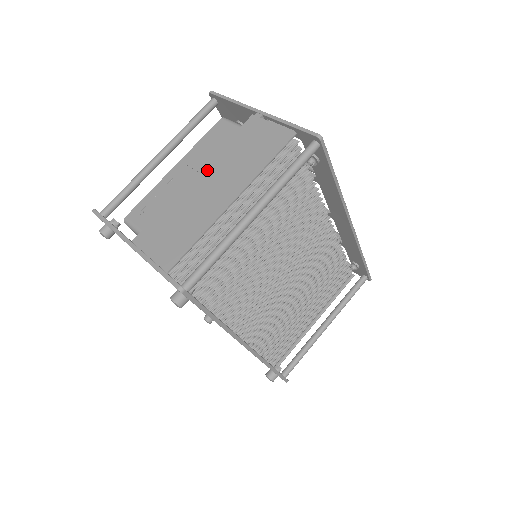
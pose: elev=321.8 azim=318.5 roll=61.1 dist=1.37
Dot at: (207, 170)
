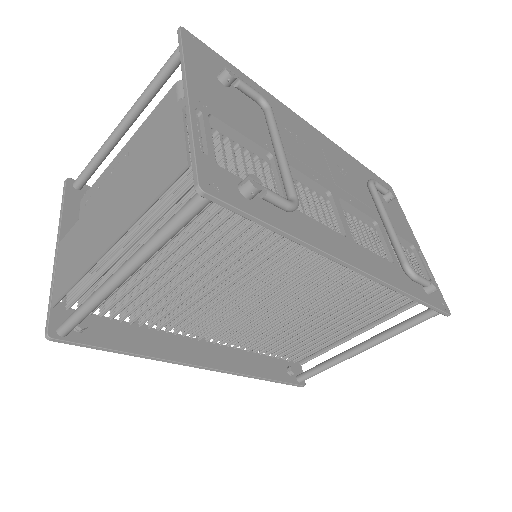
Dot at: (119, 179)
